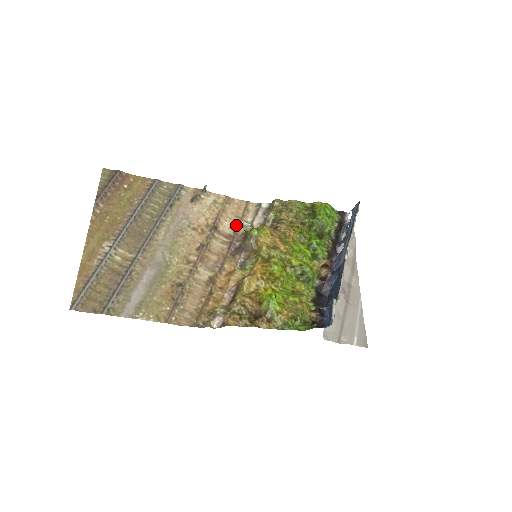
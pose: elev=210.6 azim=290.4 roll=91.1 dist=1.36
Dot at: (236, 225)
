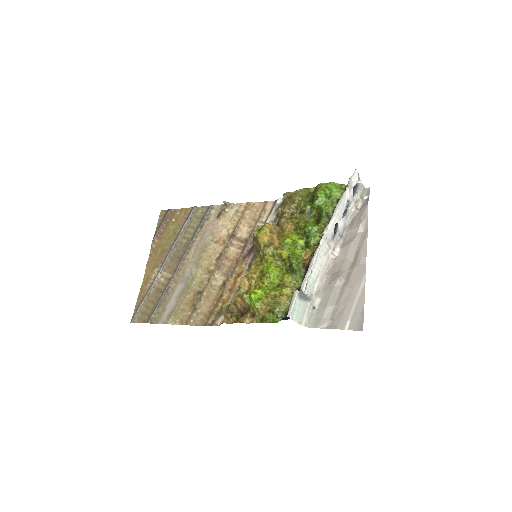
Dot at: (252, 228)
